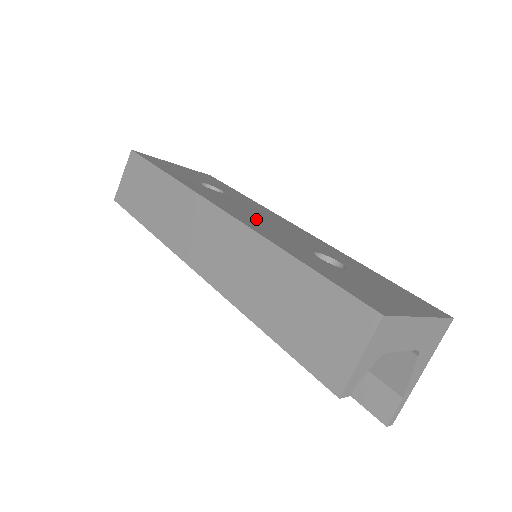
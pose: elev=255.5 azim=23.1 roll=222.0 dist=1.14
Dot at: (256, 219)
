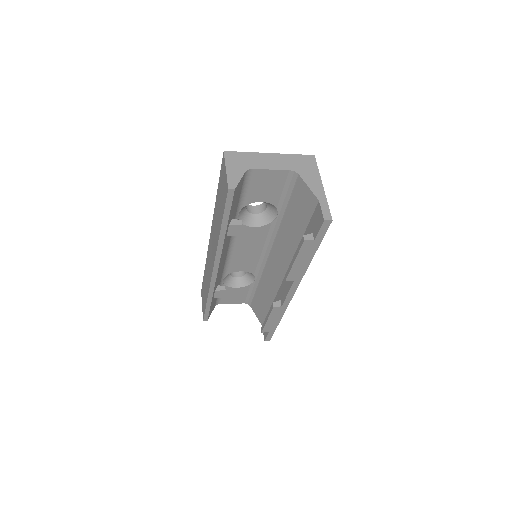
Dot at: occluded
